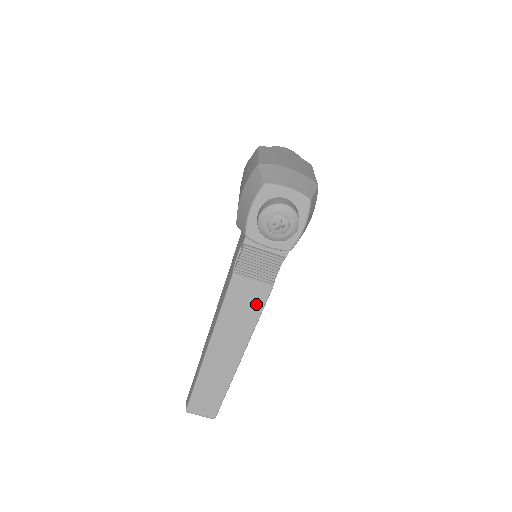
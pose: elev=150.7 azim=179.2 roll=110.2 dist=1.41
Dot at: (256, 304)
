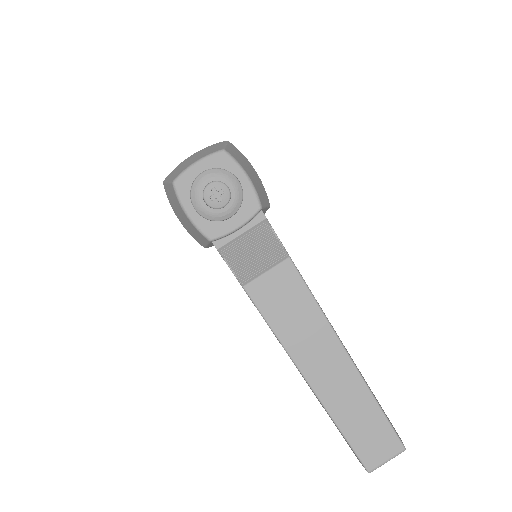
Dot at: (295, 289)
